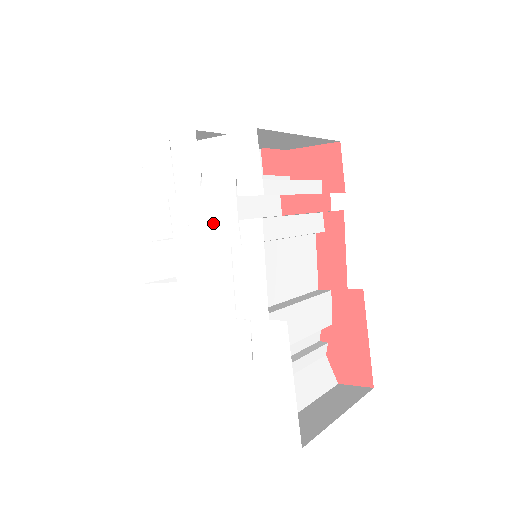
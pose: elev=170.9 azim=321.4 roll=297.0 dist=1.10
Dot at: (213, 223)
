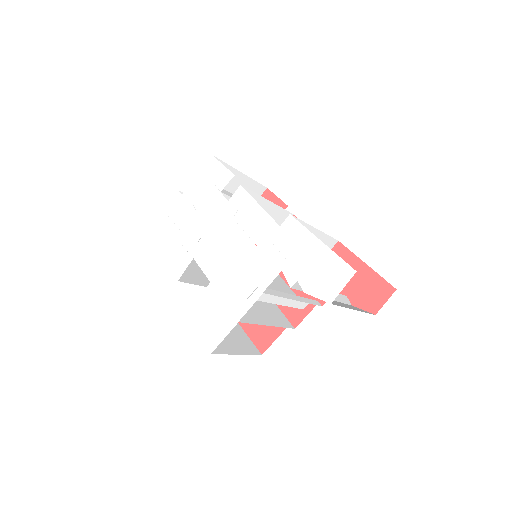
Dot at: (214, 219)
